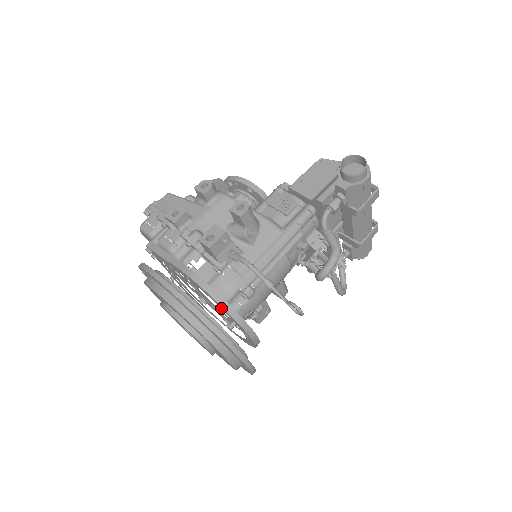
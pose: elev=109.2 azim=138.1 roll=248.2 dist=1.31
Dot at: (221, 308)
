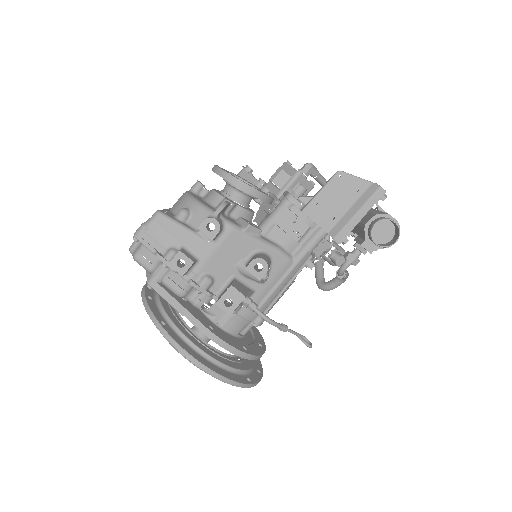
Dot at: occluded
